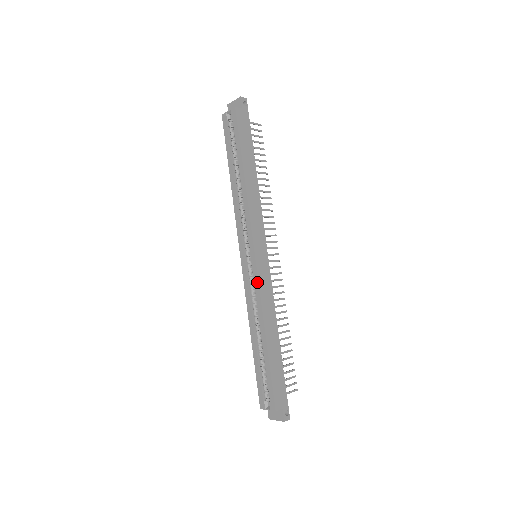
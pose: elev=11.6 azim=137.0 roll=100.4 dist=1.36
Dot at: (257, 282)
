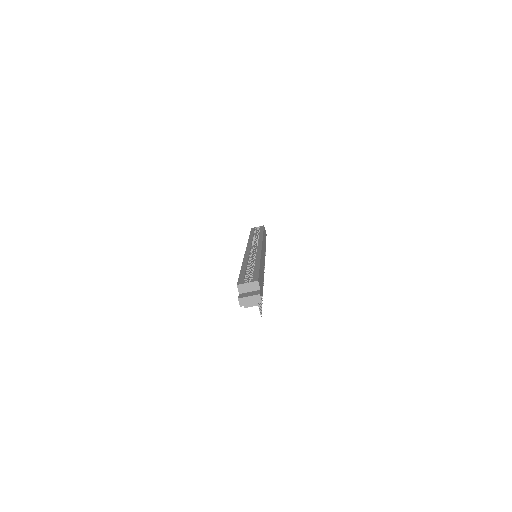
Dot at: (260, 251)
